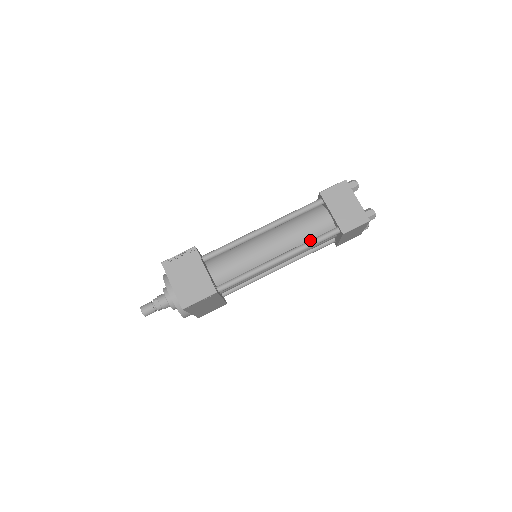
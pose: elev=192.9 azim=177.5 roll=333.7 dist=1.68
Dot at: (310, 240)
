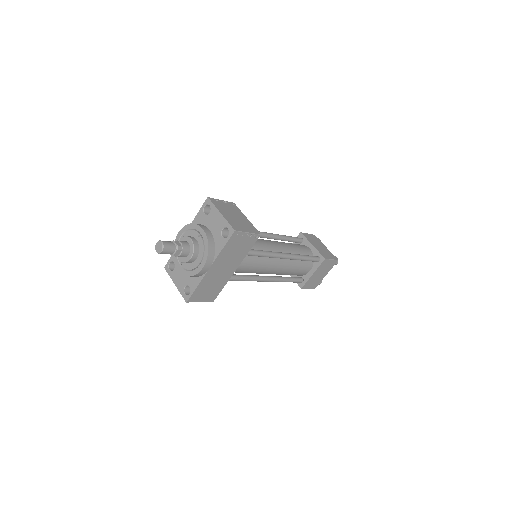
Dot at: occluded
